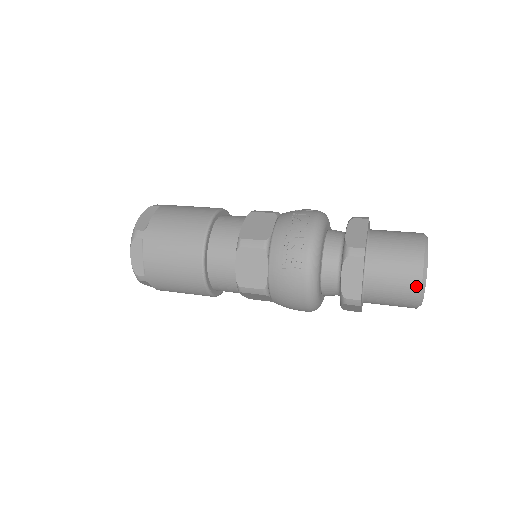
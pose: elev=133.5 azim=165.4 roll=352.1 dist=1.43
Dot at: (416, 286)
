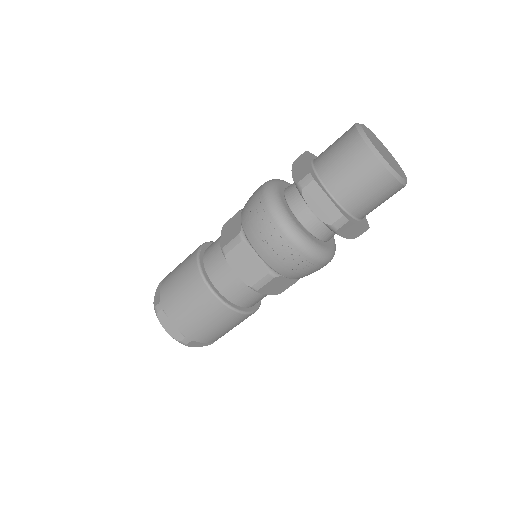
Dot at: (399, 188)
